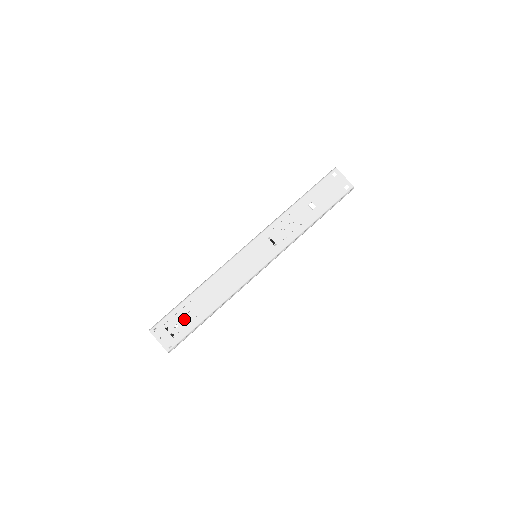
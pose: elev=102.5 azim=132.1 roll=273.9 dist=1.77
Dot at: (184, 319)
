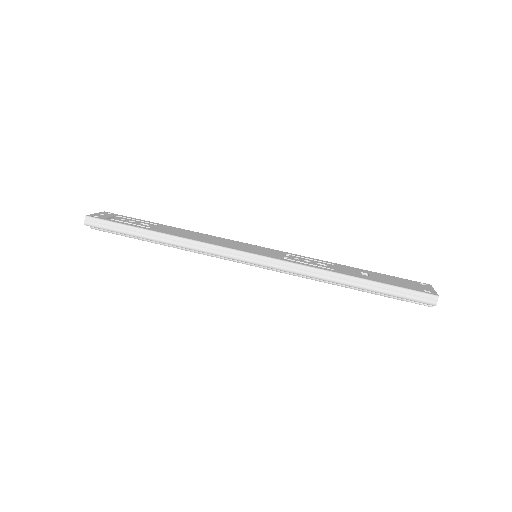
Dot at: (135, 222)
